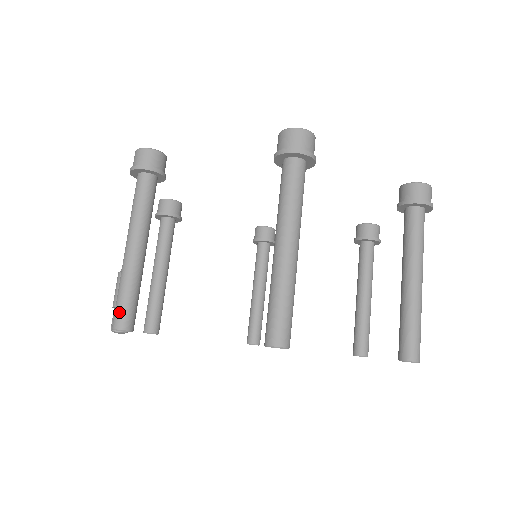
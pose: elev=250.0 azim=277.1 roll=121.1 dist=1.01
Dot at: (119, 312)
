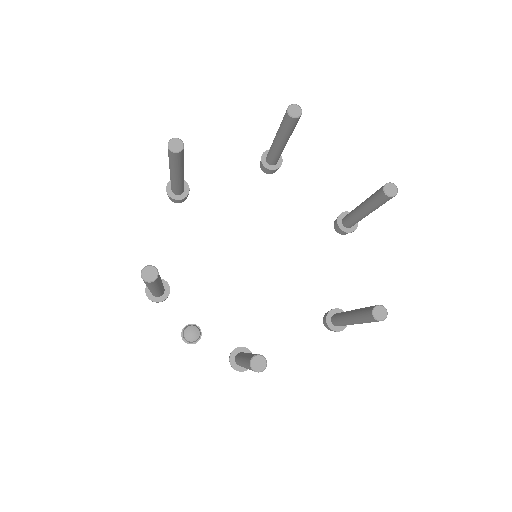
Dot at: occluded
